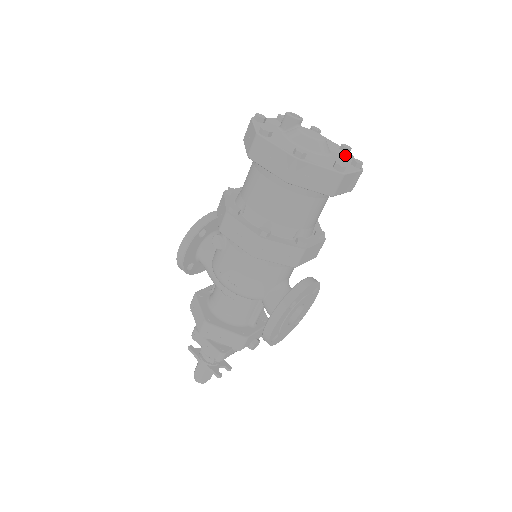
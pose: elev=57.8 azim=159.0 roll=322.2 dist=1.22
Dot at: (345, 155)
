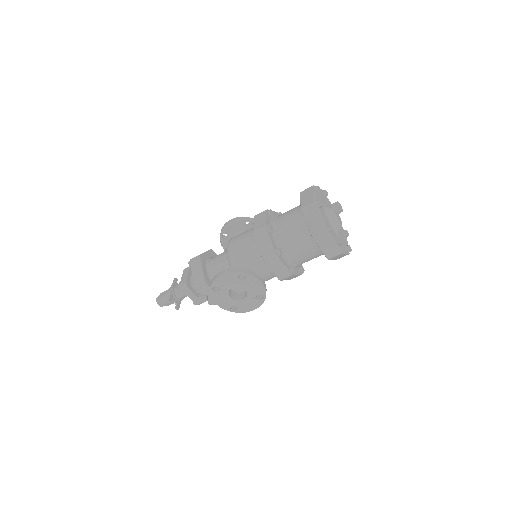
Dot at: occluded
